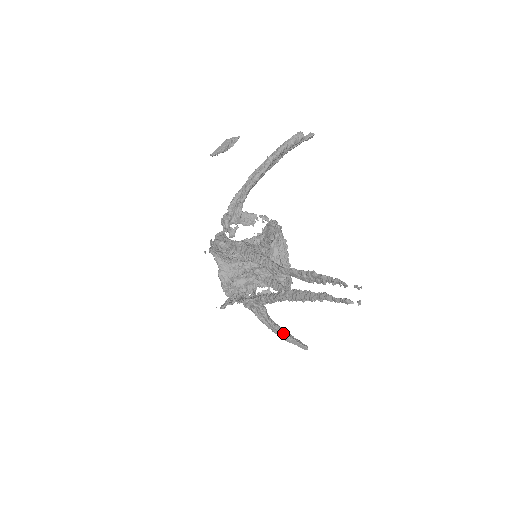
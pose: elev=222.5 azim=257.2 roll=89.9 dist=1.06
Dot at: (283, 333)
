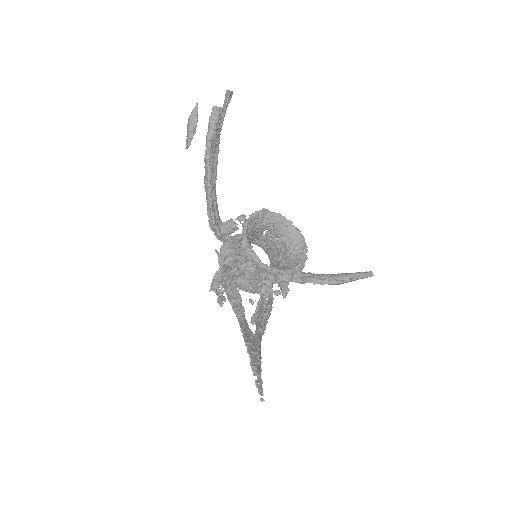
Dot at: (335, 283)
